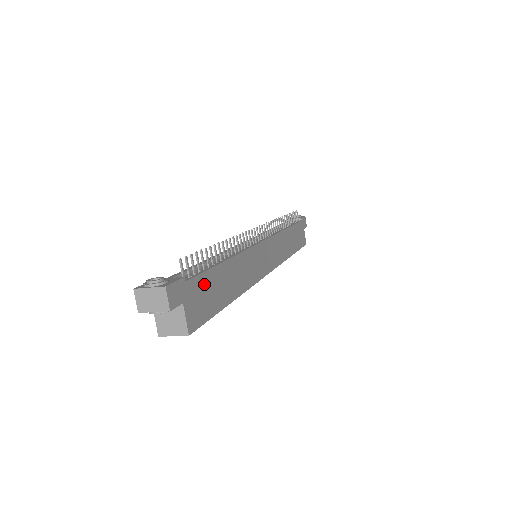
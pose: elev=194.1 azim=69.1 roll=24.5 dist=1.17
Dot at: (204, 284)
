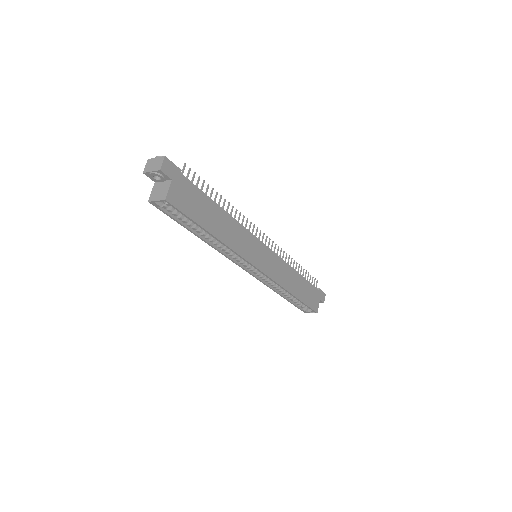
Dot at: (194, 194)
